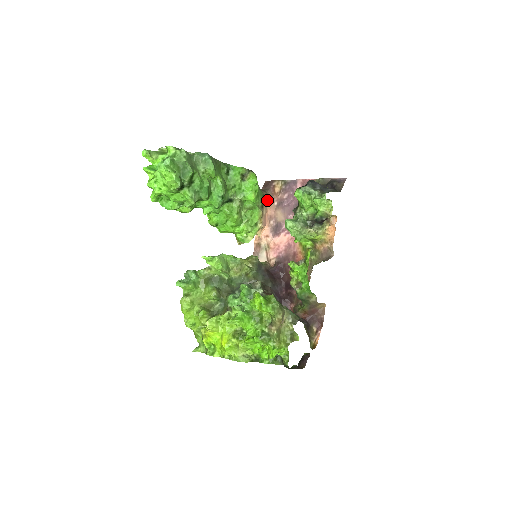
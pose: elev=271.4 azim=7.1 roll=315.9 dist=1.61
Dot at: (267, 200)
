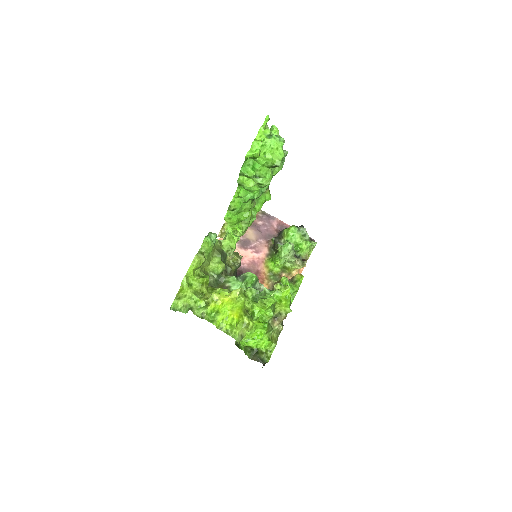
Dot at: occluded
